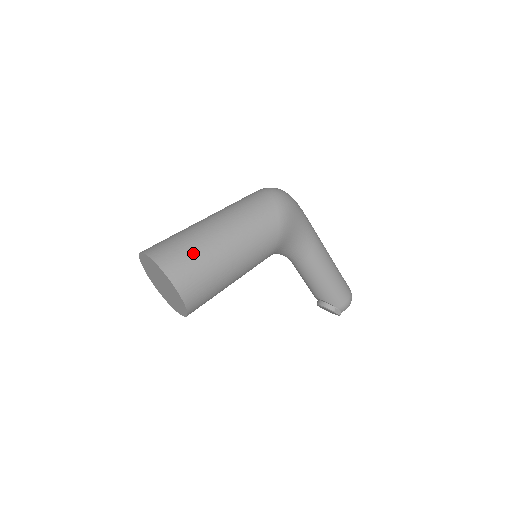
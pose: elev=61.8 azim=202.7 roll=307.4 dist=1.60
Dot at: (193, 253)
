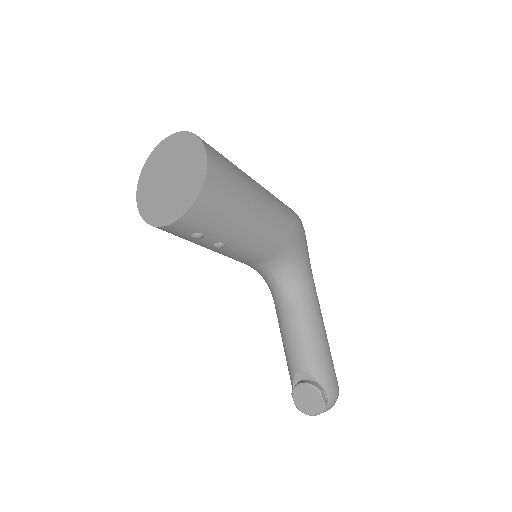
Dot at: occluded
